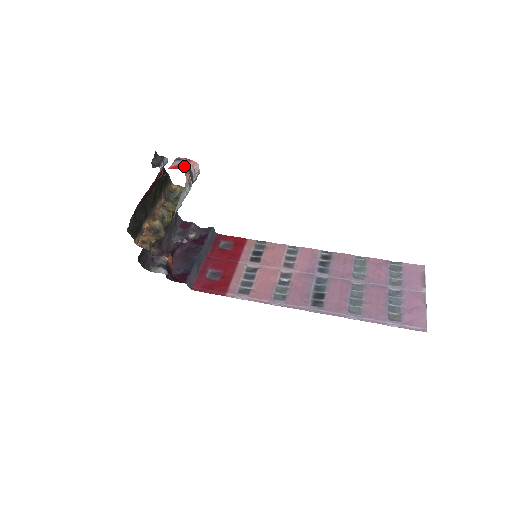
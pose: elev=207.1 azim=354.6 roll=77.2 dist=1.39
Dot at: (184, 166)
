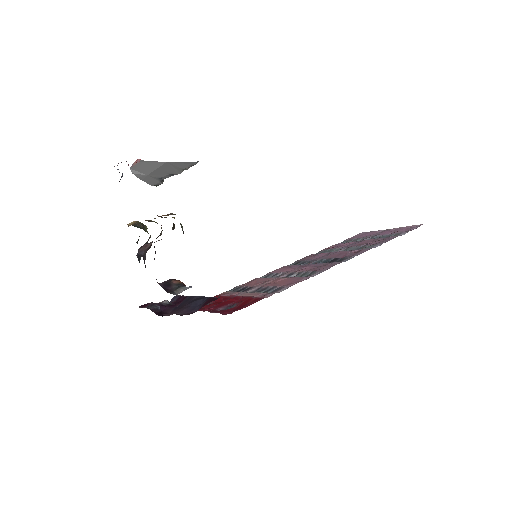
Dot at: occluded
